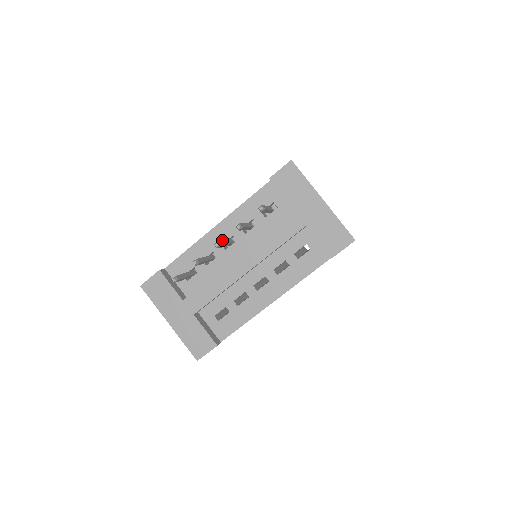
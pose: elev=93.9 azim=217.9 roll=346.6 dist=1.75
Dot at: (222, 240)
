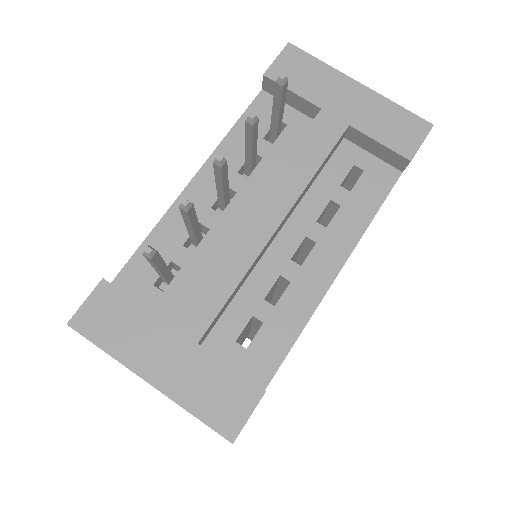
Dot at: (209, 200)
